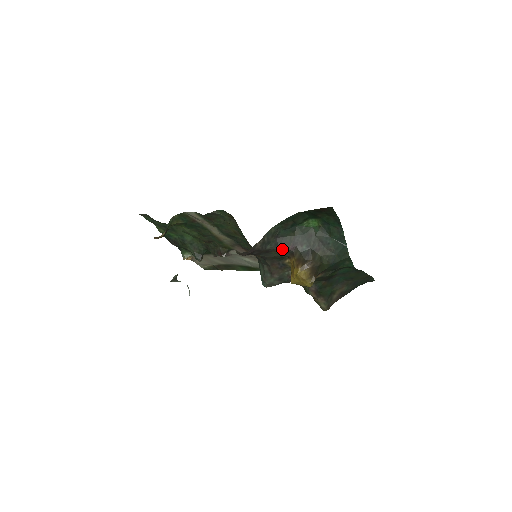
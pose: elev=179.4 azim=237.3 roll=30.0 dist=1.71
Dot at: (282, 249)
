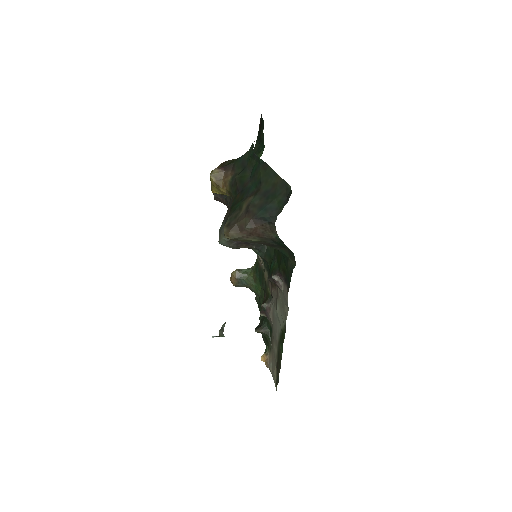
Dot at: occluded
